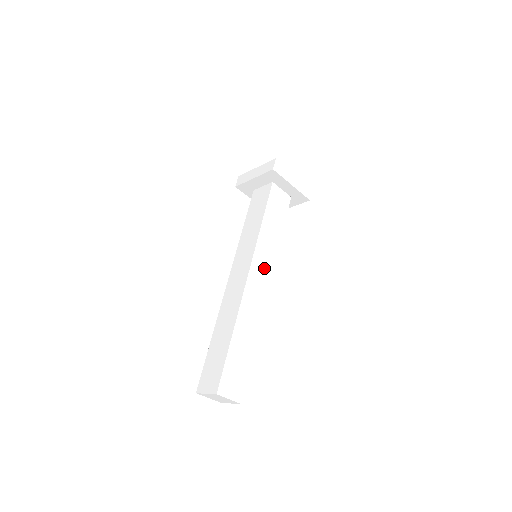
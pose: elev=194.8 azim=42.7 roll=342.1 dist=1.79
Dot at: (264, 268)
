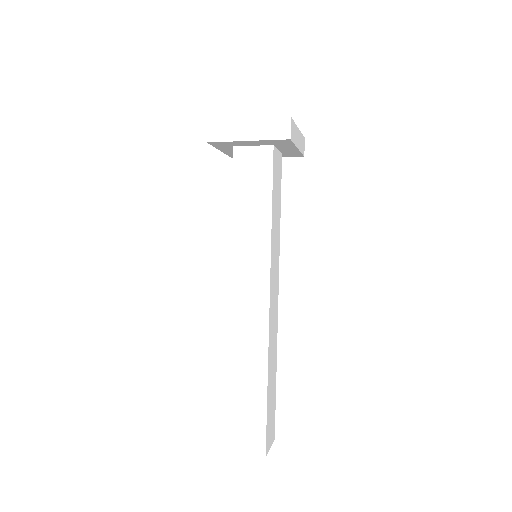
Dot at: (275, 277)
